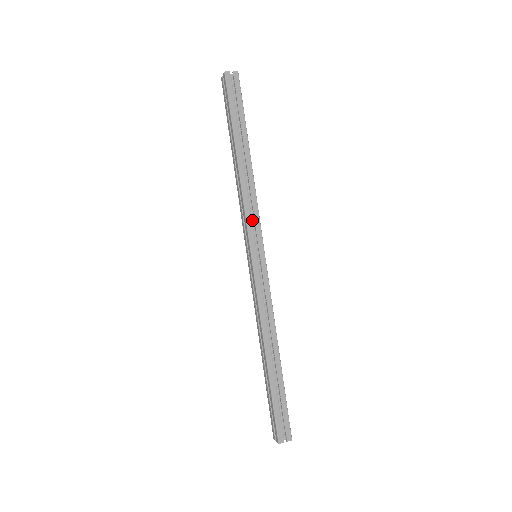
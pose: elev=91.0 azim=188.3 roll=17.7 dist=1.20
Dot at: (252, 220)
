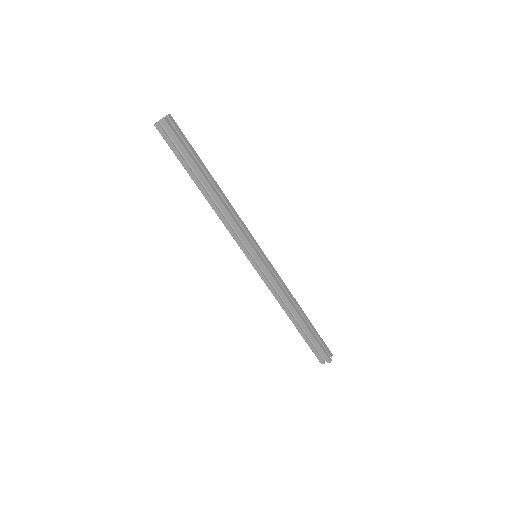
Dot at: (240, 233)
